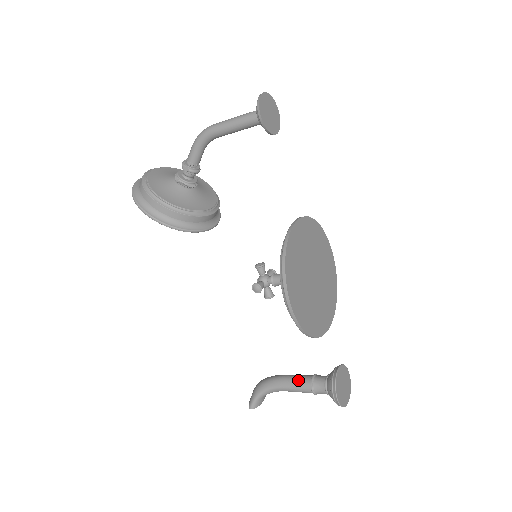
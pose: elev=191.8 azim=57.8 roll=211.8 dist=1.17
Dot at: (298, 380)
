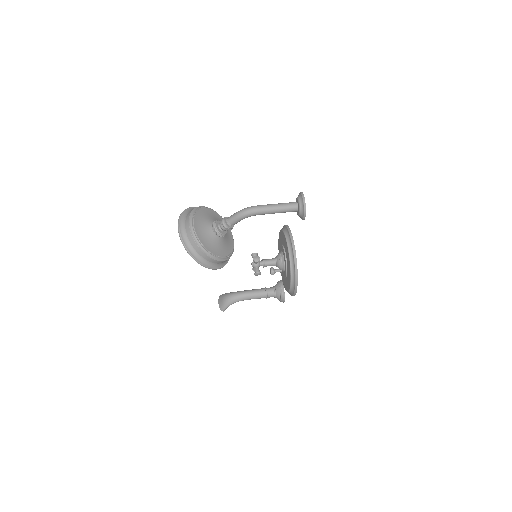
Dot at: (258, 295)
